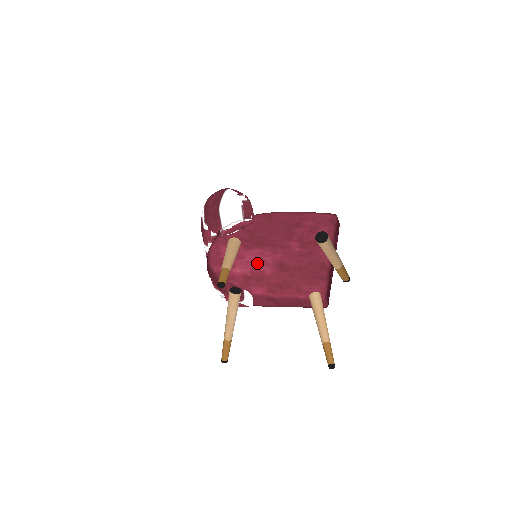
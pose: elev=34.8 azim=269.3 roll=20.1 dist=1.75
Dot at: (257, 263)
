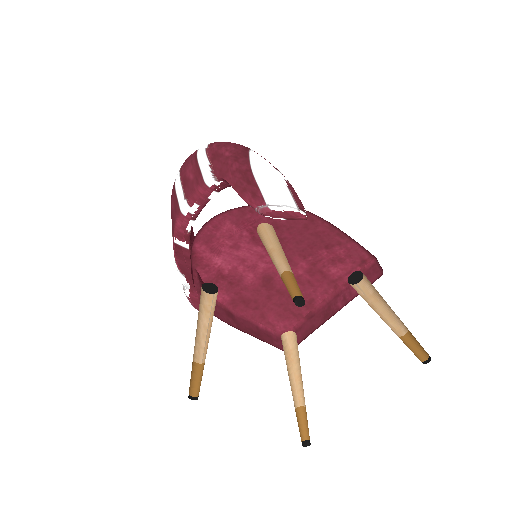
Dot at: (246, 264)
